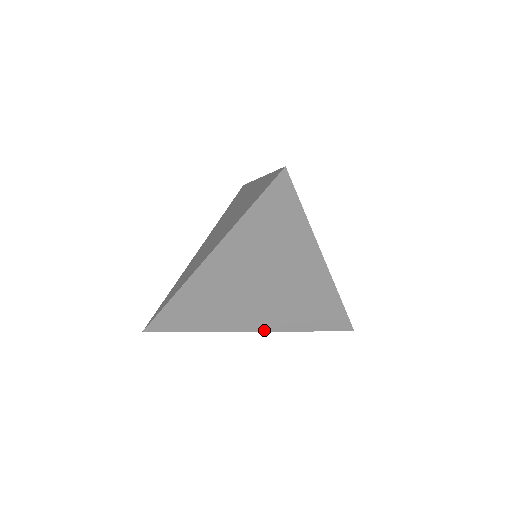
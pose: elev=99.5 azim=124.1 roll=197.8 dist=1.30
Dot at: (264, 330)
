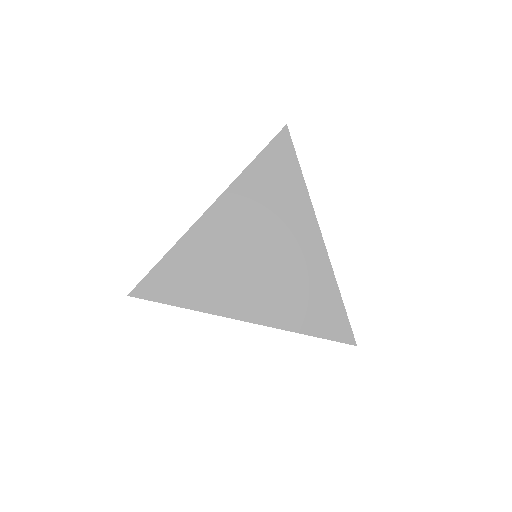
Dot at: (255, 321)
